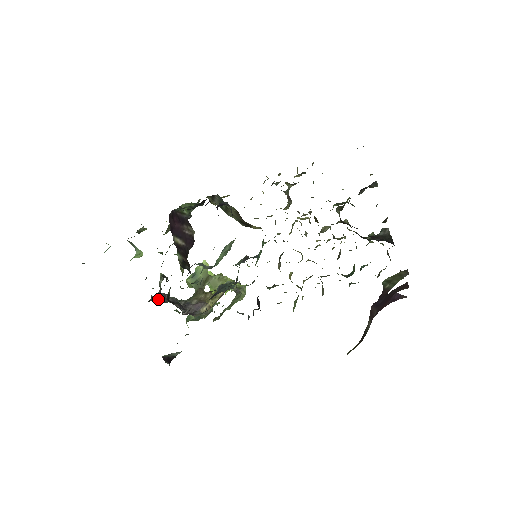
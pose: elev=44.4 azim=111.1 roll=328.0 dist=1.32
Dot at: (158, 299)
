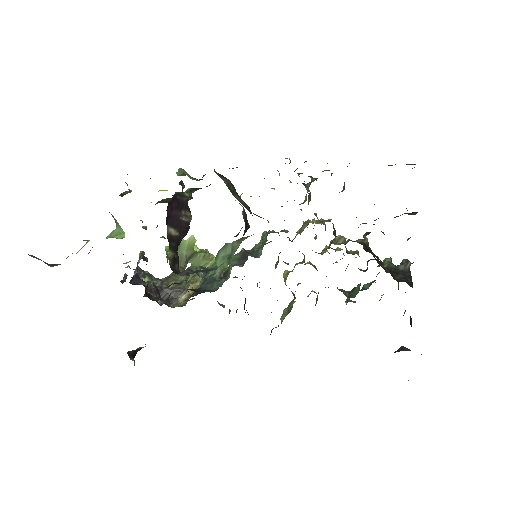
Dot at: (133, 281)
